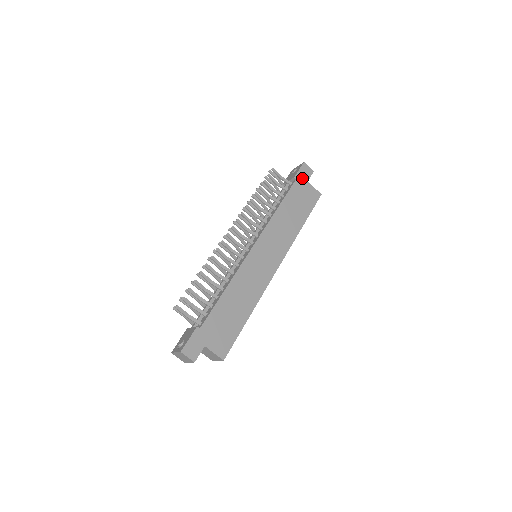
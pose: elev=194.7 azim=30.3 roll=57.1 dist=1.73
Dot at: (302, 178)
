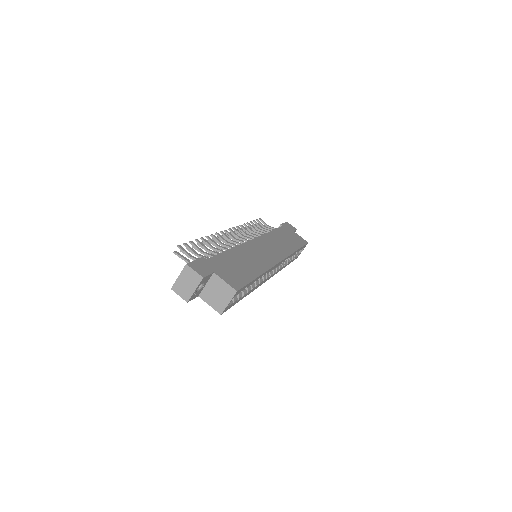
Dot at: (288, 228)
